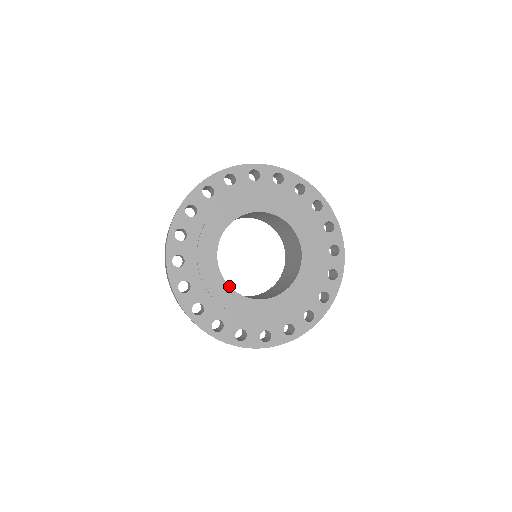
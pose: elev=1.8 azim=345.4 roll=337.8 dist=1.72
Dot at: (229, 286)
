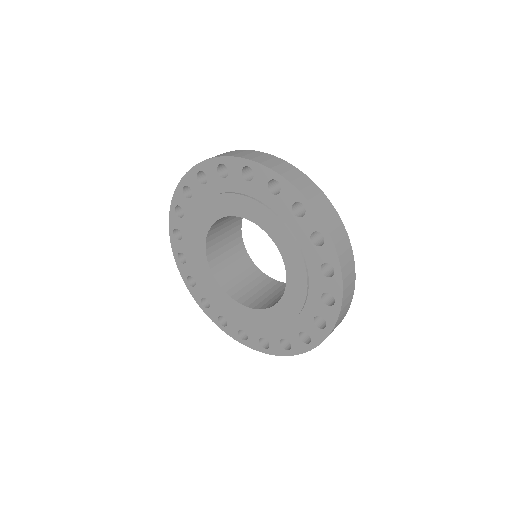
Dot at: (233, 299)
